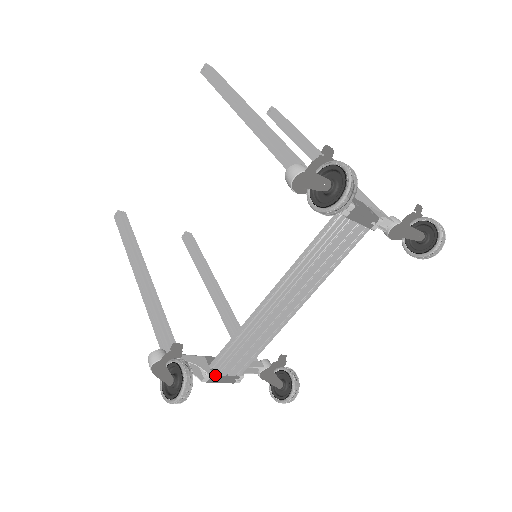
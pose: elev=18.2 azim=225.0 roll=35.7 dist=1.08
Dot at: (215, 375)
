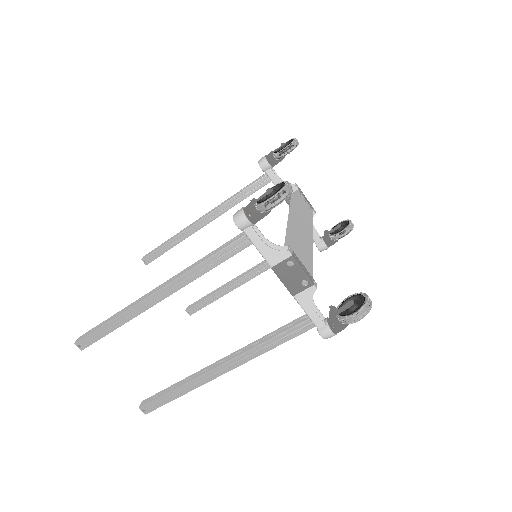
Dot at: (294, 253)
